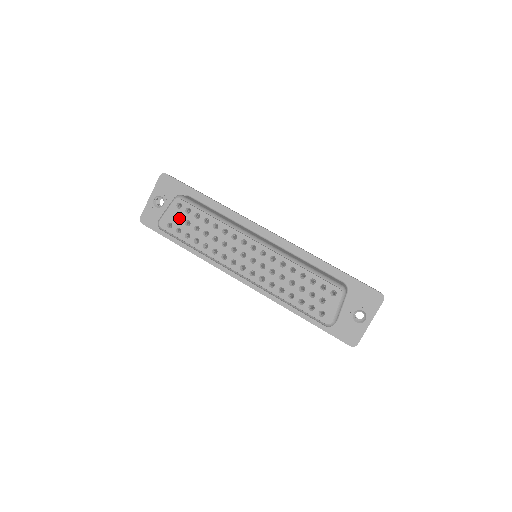
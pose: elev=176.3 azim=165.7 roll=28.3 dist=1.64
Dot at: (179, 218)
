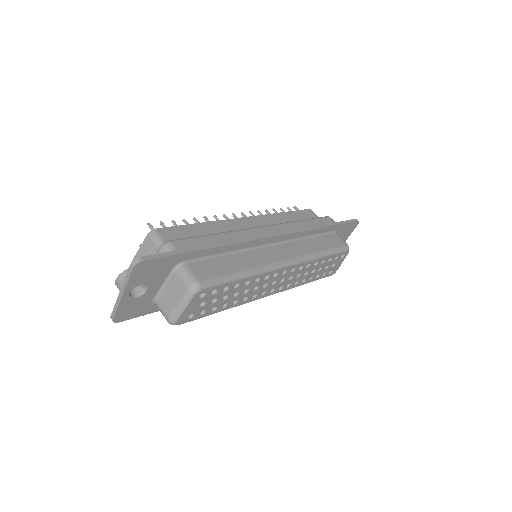
Dot at: occluded
